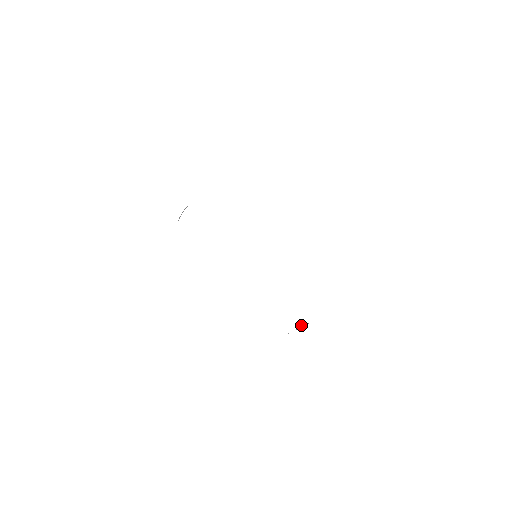
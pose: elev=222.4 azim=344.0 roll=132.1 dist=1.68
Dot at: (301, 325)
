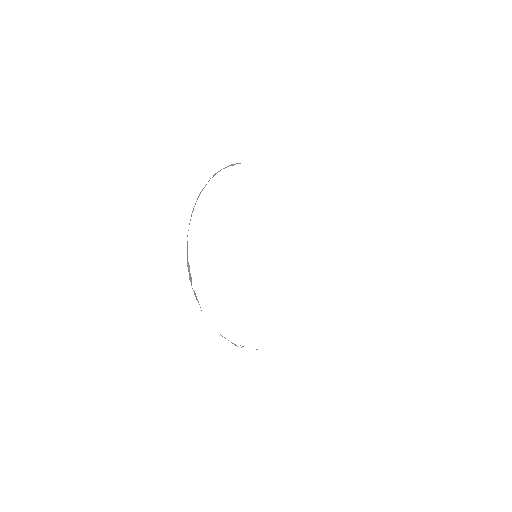
Dot at: occluded
